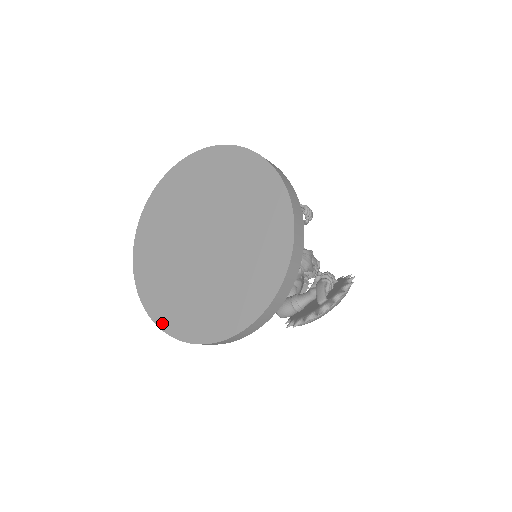
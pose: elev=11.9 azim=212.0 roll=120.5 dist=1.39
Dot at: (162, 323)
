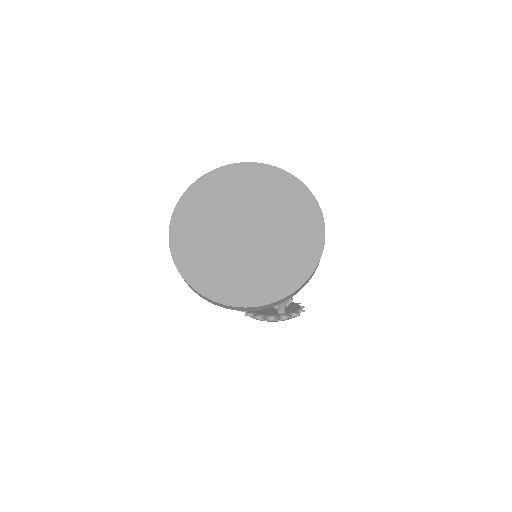
Dot at: (181, 267)
